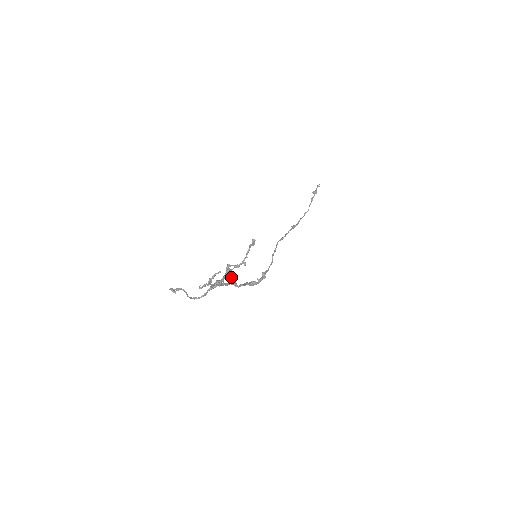
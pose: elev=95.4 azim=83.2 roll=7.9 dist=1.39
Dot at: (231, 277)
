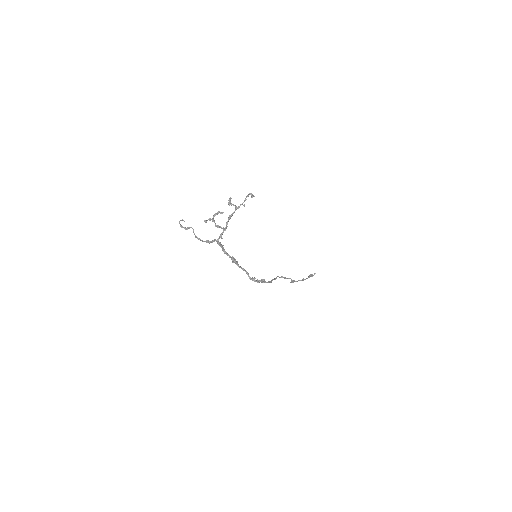
Dot at: occluded
